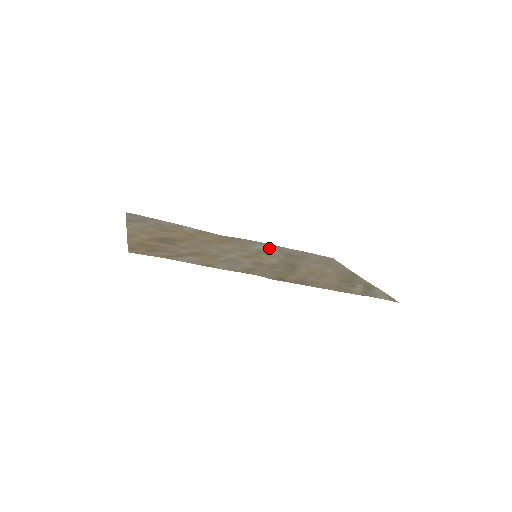
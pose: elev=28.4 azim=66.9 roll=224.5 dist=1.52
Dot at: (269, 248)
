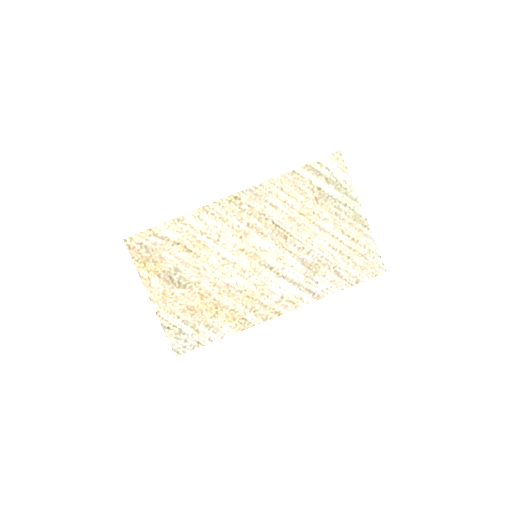
Dot at: (298, 285)
